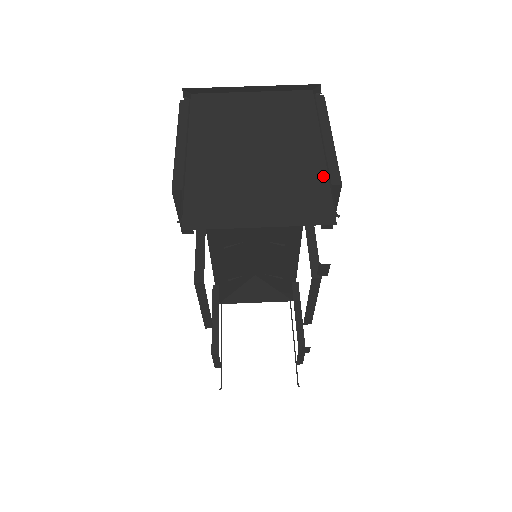
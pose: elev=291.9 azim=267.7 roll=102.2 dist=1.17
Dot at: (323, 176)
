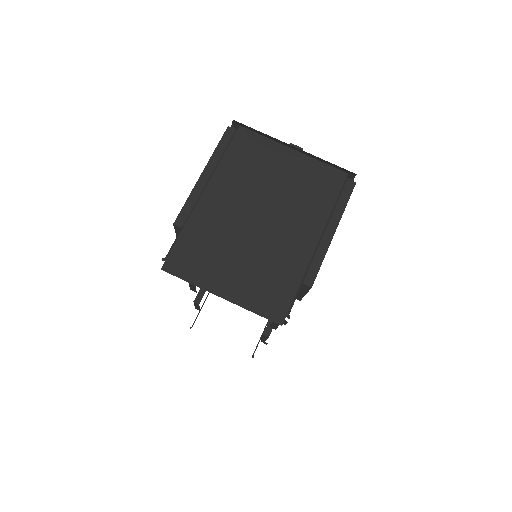
Dot at: (300, 273)
